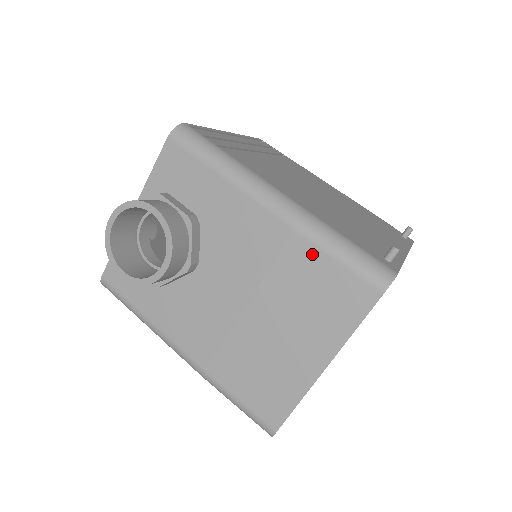
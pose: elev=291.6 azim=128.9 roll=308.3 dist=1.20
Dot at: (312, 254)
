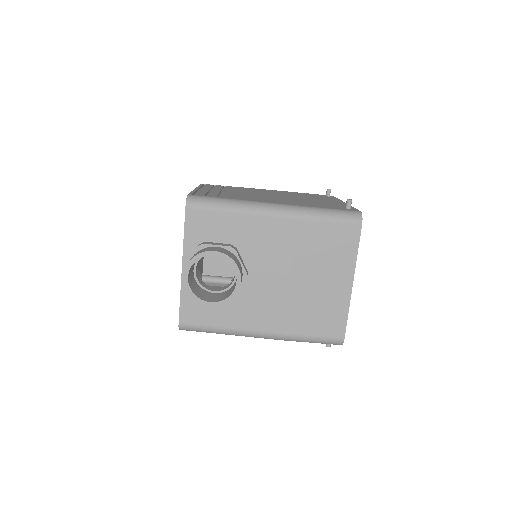
Dot at: (314, 226)
